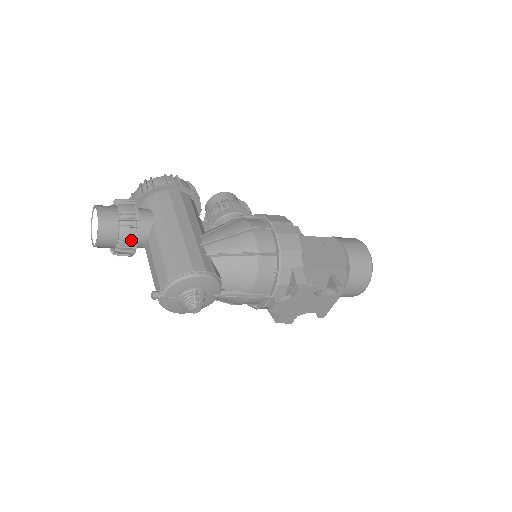
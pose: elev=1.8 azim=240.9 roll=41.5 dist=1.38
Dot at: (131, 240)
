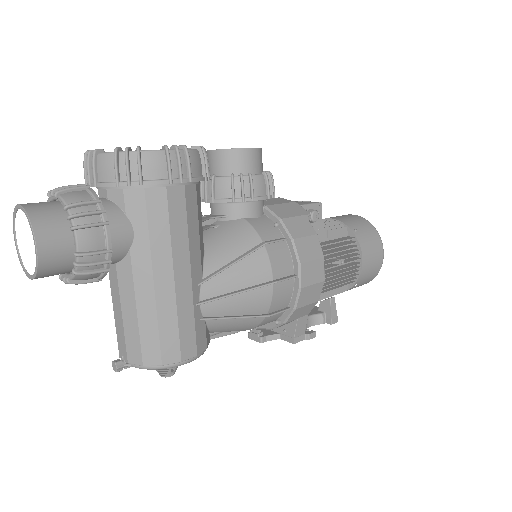
Dot at: (90, 278)
